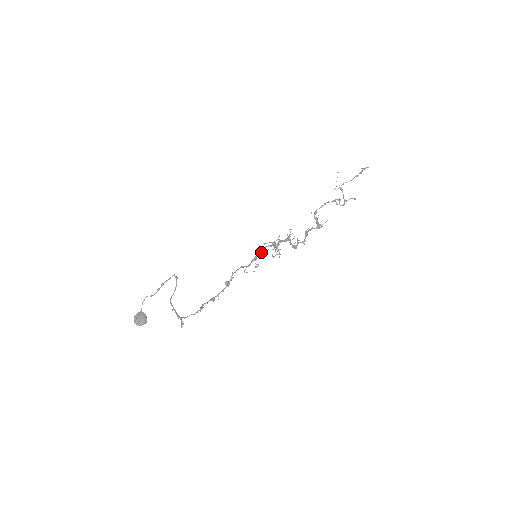
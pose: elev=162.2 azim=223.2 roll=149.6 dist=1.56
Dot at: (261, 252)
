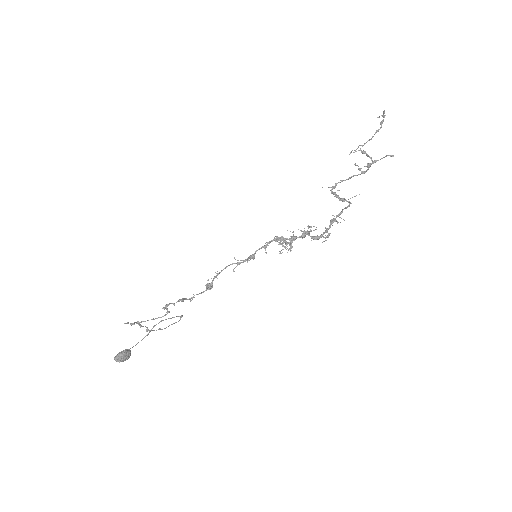
Dot at: (265, 252)
